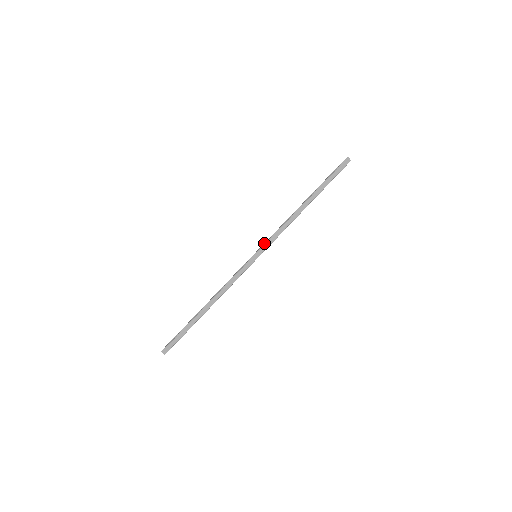
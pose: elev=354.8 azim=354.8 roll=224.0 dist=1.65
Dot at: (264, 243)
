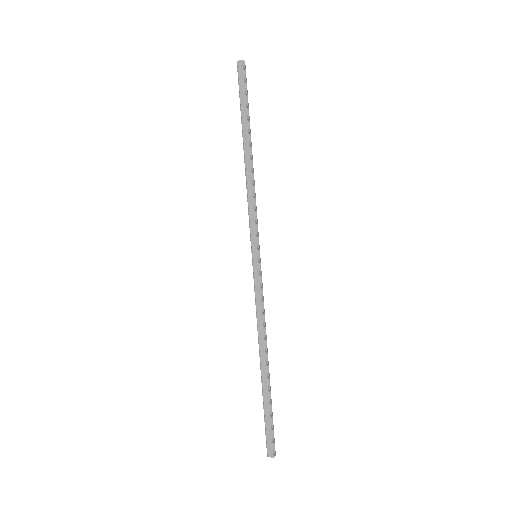
Dot at: (250, 235)
